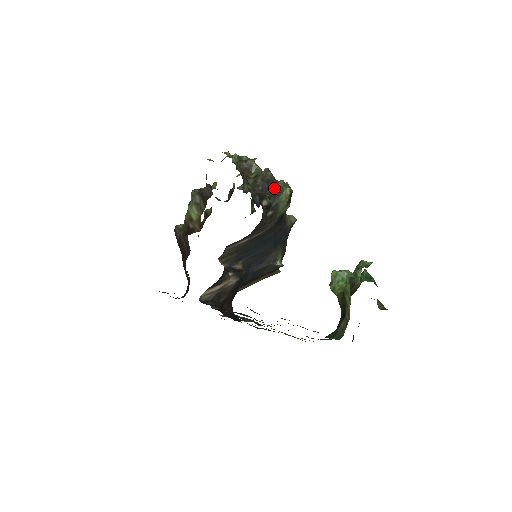
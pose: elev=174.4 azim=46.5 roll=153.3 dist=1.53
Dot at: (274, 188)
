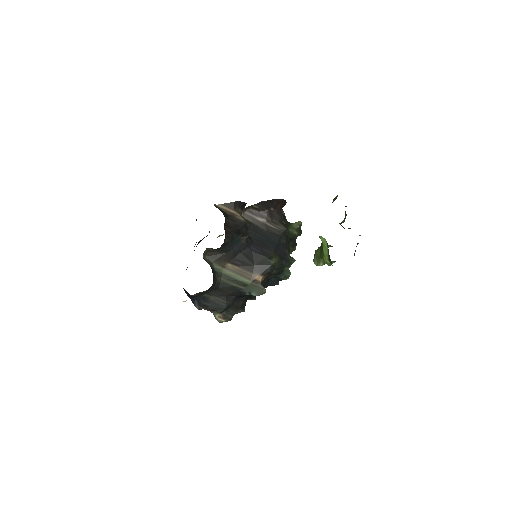
Dot at: occluded
